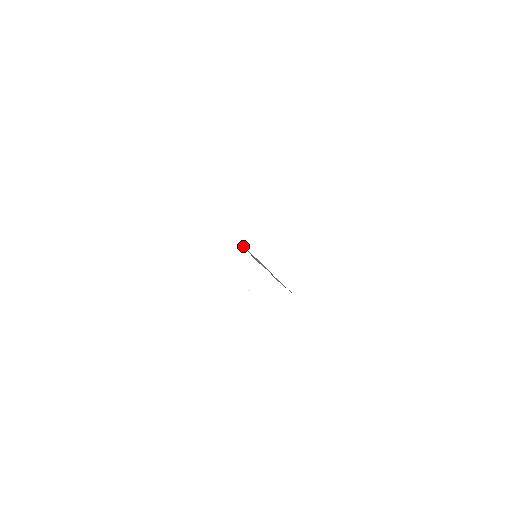
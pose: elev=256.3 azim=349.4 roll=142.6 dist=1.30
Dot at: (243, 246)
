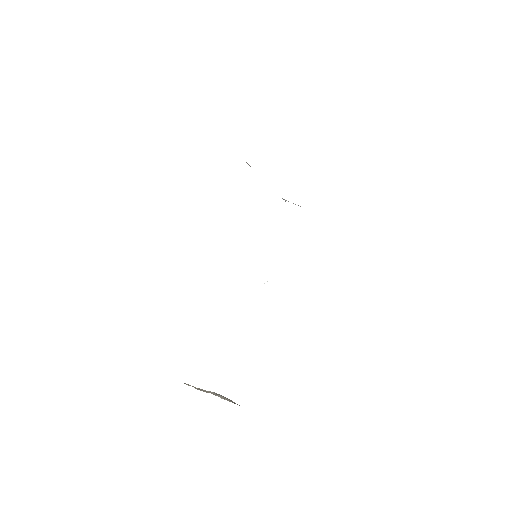
Dot at: occluded
